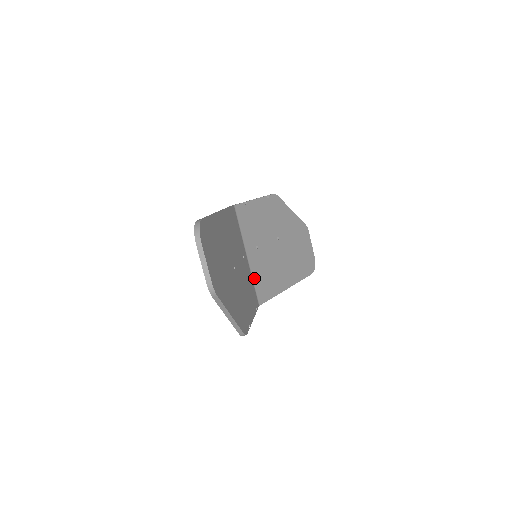
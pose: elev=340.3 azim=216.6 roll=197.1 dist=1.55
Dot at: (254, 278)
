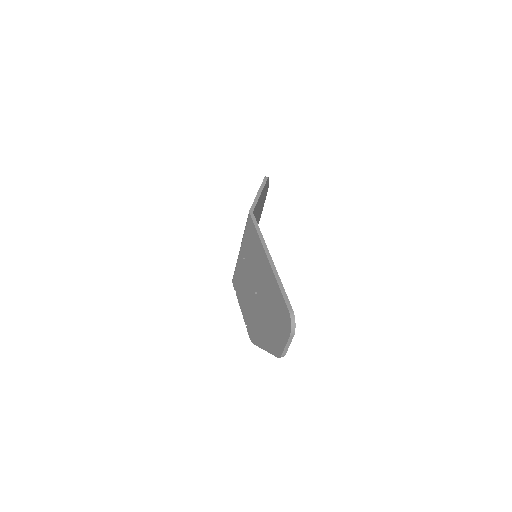
Dot at: occluded
